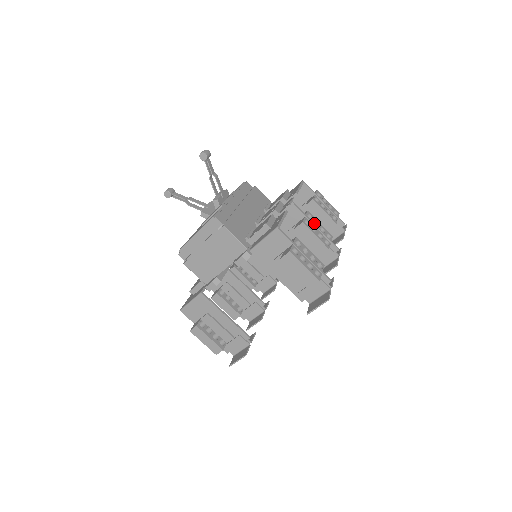
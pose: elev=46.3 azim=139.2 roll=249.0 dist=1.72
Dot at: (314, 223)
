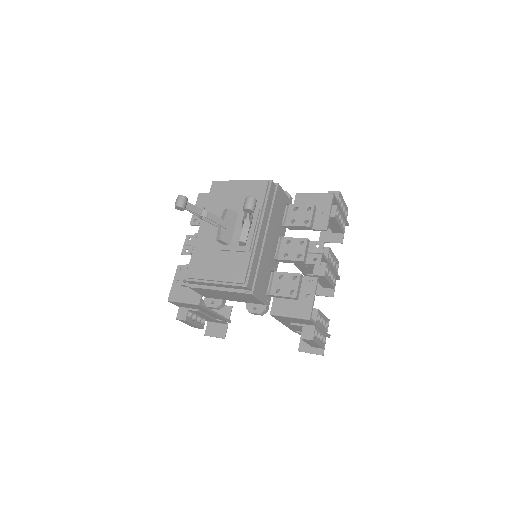
Dot at: occluded
